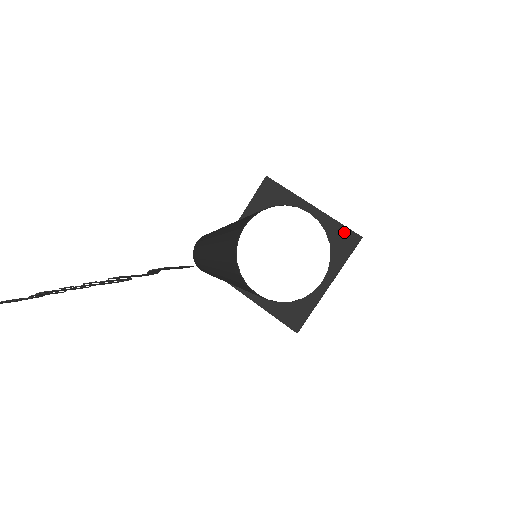
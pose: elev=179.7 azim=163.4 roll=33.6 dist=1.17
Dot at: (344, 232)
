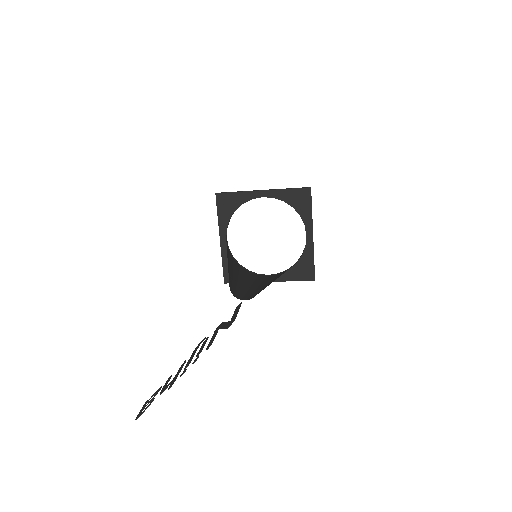
Dot at: (296, 193)
